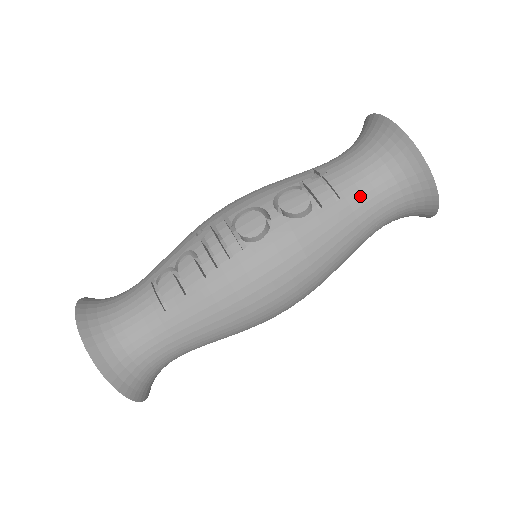
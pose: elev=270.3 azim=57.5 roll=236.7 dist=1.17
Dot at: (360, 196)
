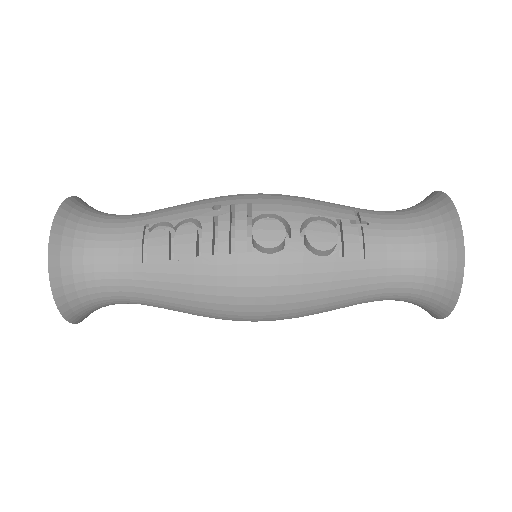
Dot at: (384, 267)
